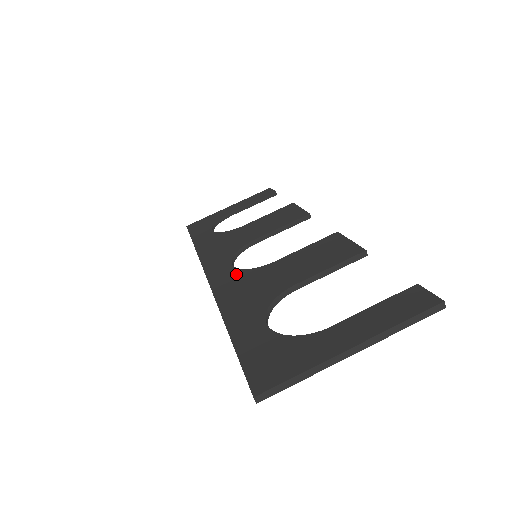
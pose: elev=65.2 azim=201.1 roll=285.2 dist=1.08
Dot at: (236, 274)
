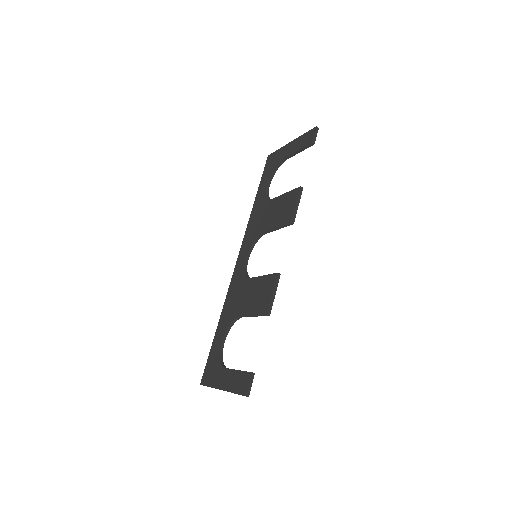
Dot at: (241, 273)
